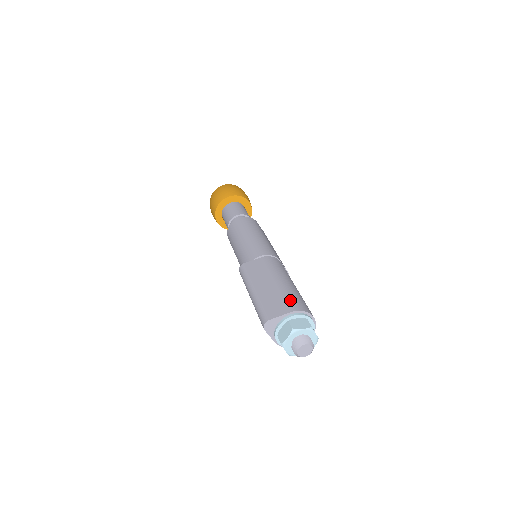
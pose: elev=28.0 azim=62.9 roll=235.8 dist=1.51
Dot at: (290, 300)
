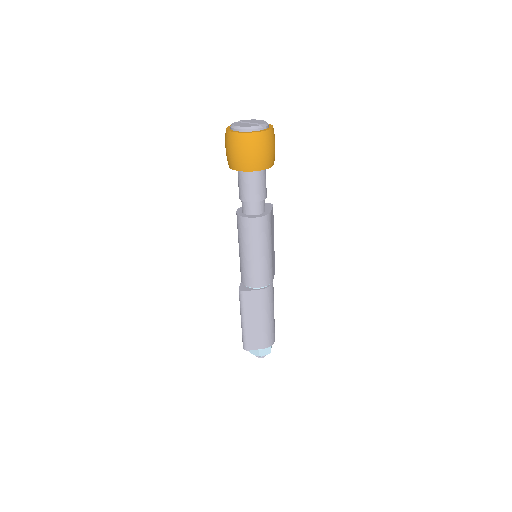
Dot at: (266, 339)
